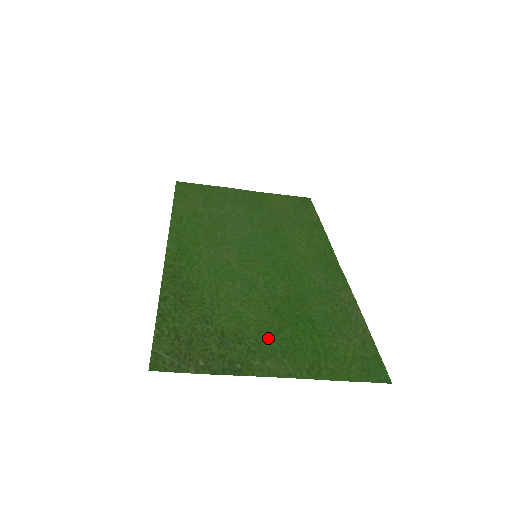
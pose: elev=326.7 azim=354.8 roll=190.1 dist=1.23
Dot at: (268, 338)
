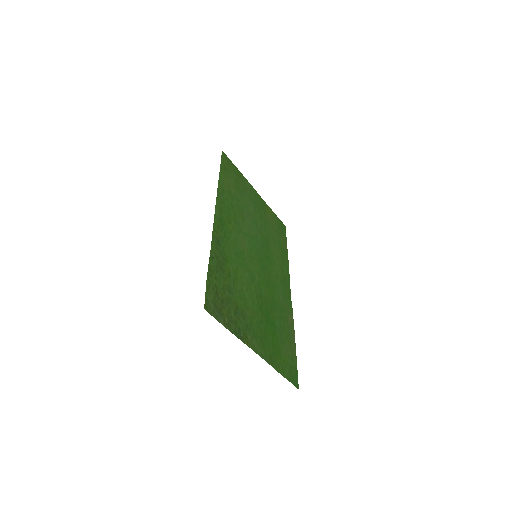
Dot at: (256, 324)
